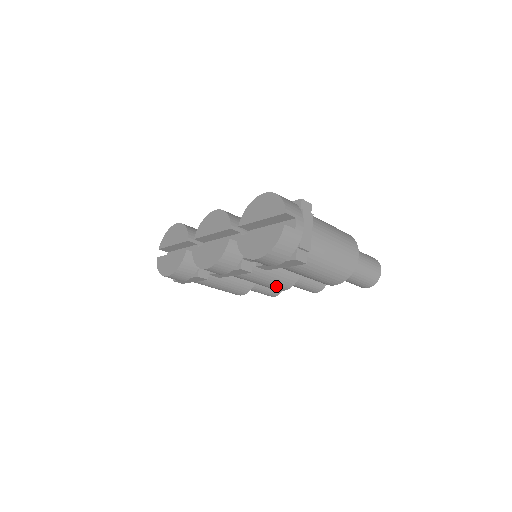
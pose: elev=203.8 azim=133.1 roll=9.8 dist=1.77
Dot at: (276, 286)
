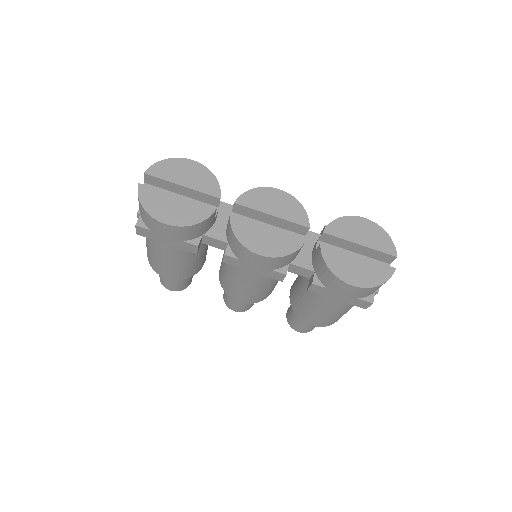
Dot at: (249, 297)
